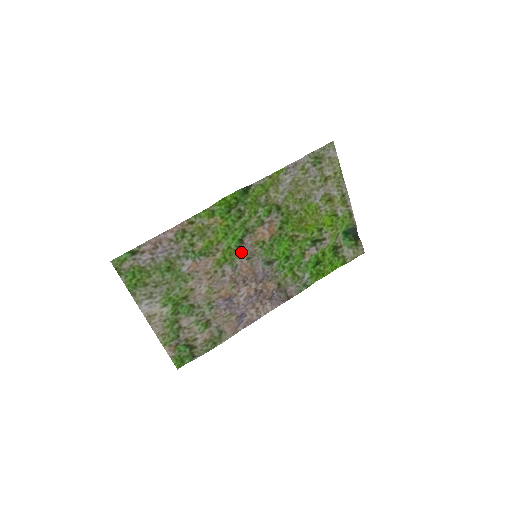
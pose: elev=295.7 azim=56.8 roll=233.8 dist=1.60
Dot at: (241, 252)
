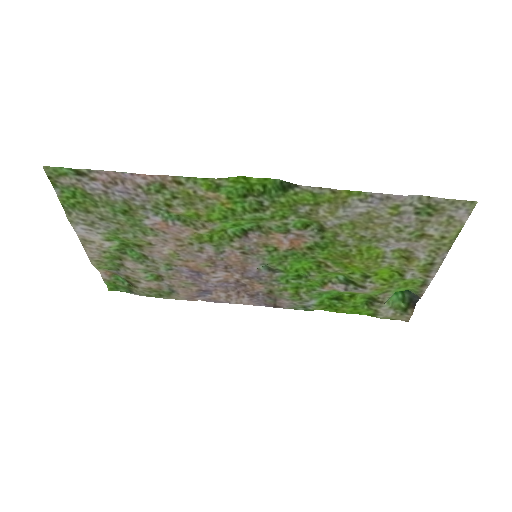
Dot at: (237, 243)
